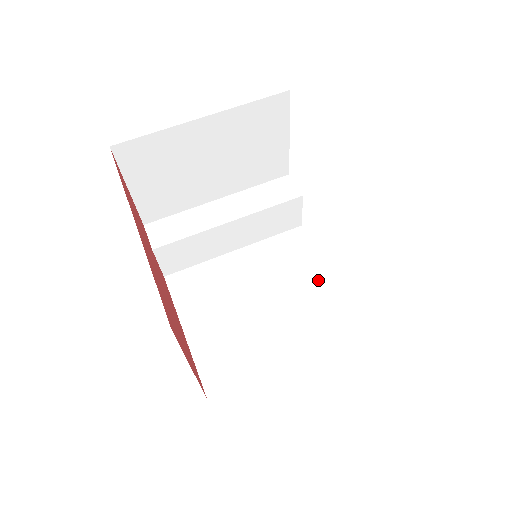
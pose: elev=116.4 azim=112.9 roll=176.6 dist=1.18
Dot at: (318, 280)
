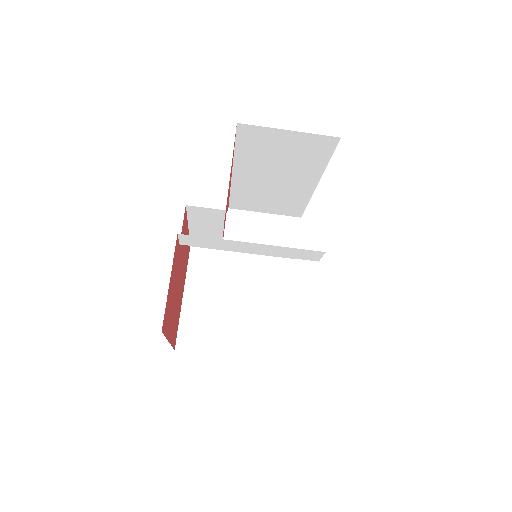
Dot at: occluded
